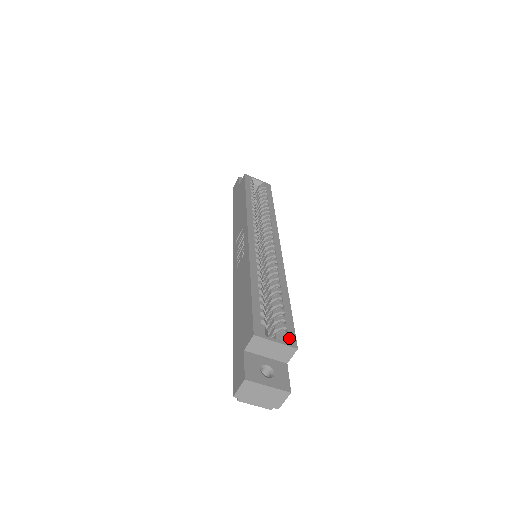
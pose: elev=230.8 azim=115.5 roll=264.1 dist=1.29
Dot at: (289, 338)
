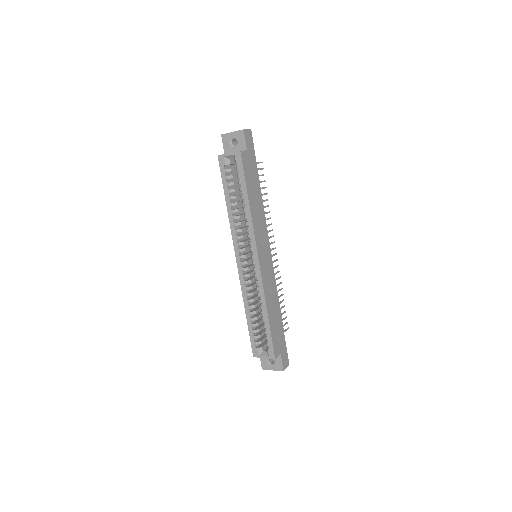
Dot at: (270, 353)
